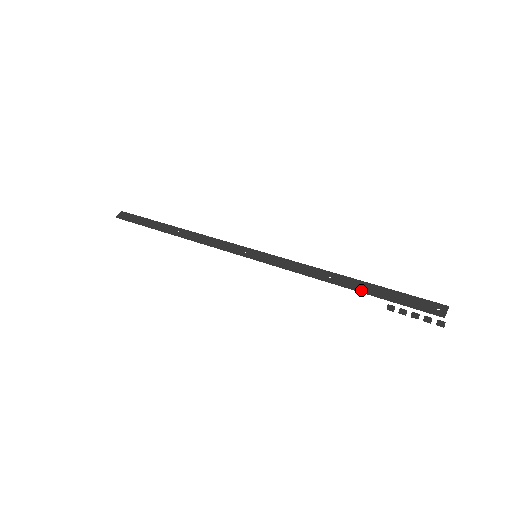
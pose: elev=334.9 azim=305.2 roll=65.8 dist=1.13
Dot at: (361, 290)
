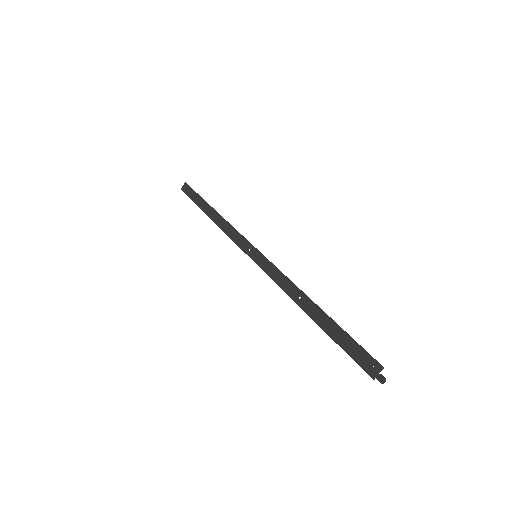
Dot at: (317, 322)
